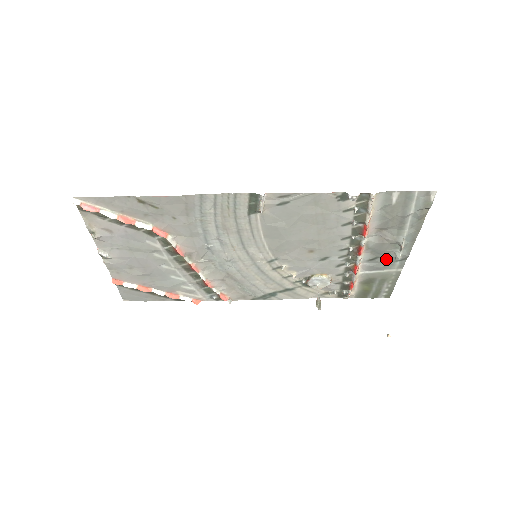
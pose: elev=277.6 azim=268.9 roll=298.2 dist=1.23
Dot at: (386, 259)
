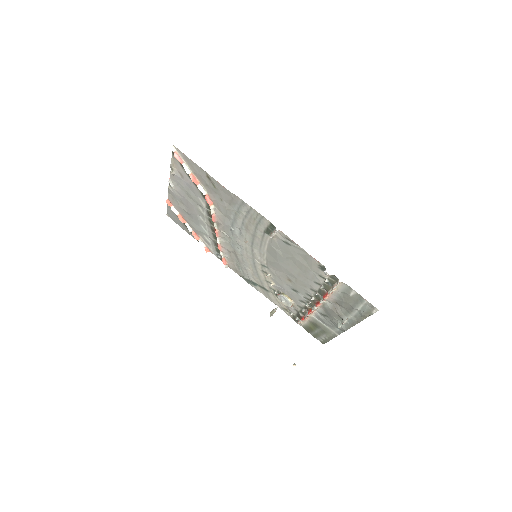
Dot at: (332, 321)
